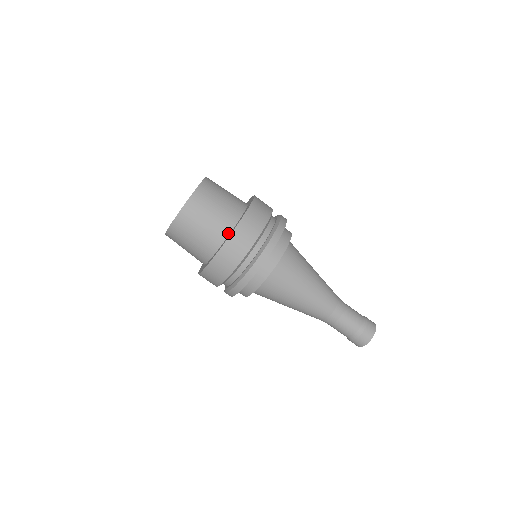
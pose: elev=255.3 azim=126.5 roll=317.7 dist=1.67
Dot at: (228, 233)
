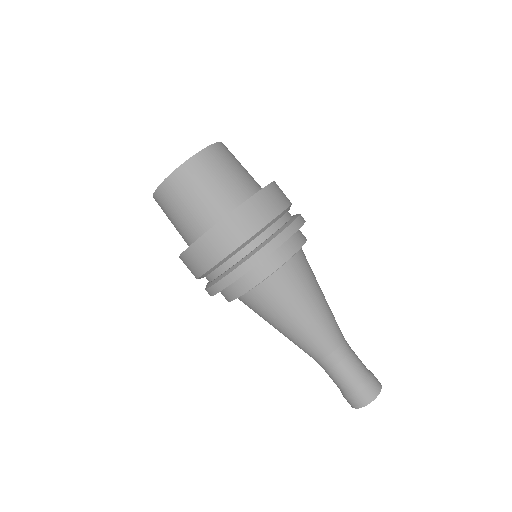
Dot at: (210, 227)
